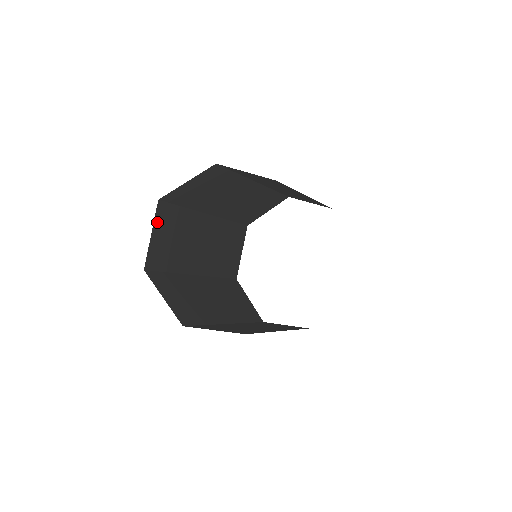
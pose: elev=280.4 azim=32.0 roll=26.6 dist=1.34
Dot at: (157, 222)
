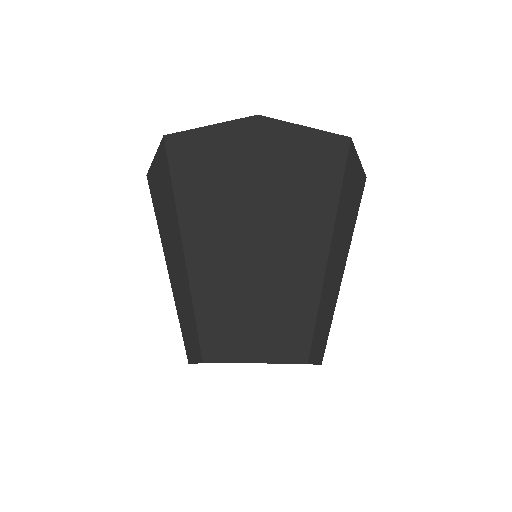
Dot at: (227, 134)
